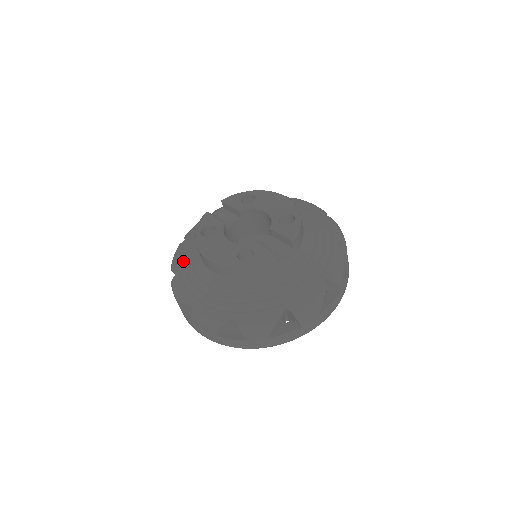
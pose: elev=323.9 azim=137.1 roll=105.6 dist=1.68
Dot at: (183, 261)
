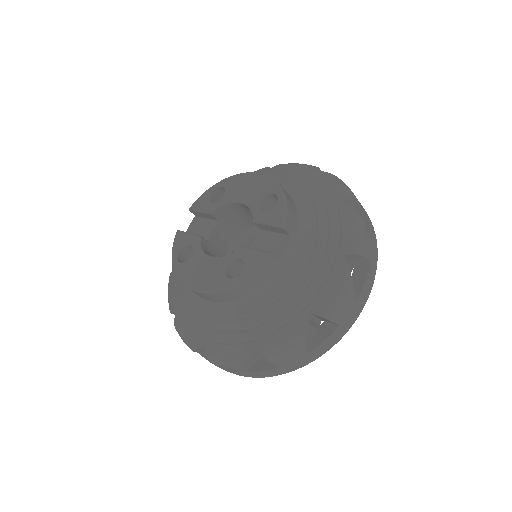
Dot at: (177, 297)
